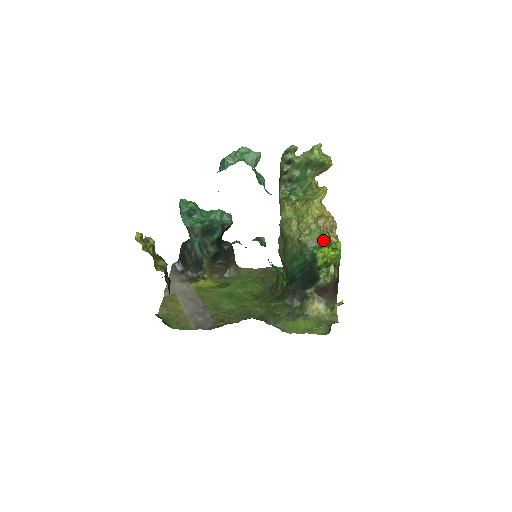
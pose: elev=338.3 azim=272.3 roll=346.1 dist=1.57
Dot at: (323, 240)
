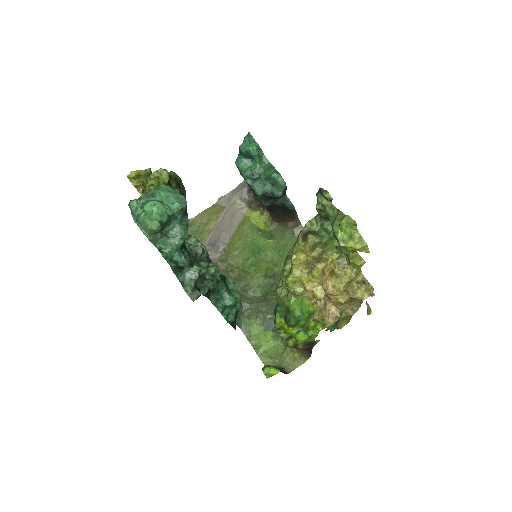
Dot at: (288, 316)
